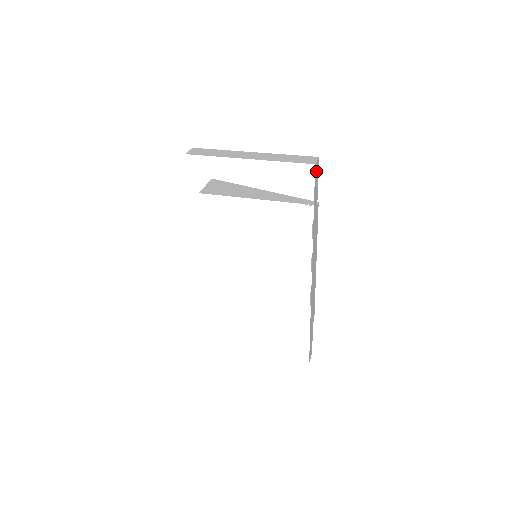
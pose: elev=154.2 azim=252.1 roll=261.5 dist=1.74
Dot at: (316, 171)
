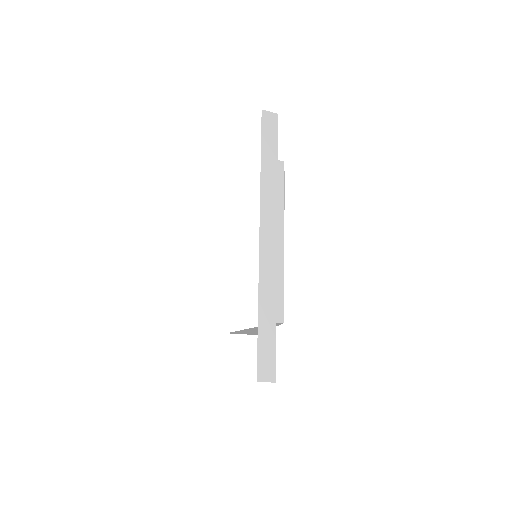
Dot at: (268, 120)
